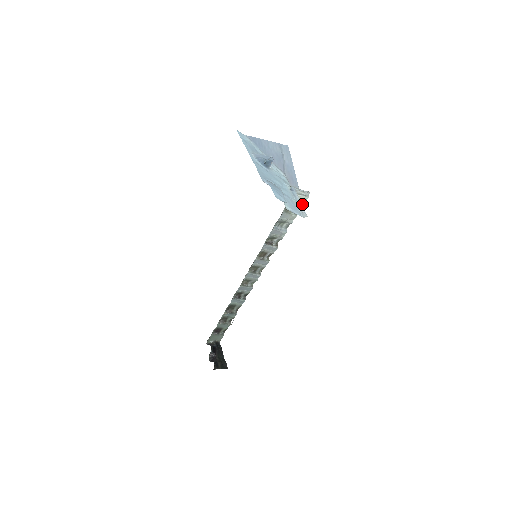
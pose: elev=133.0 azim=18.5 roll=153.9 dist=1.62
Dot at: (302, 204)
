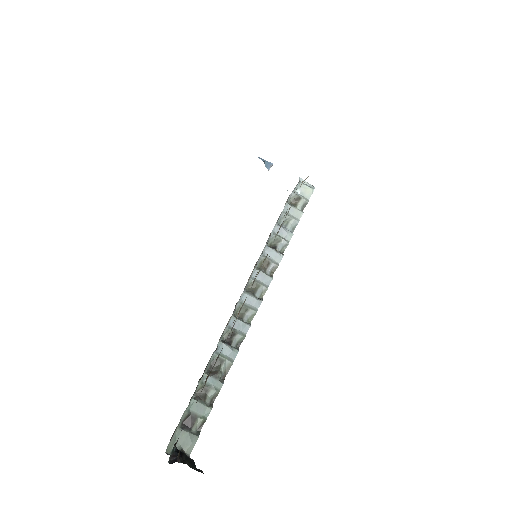
Dot at: (308, 199)
